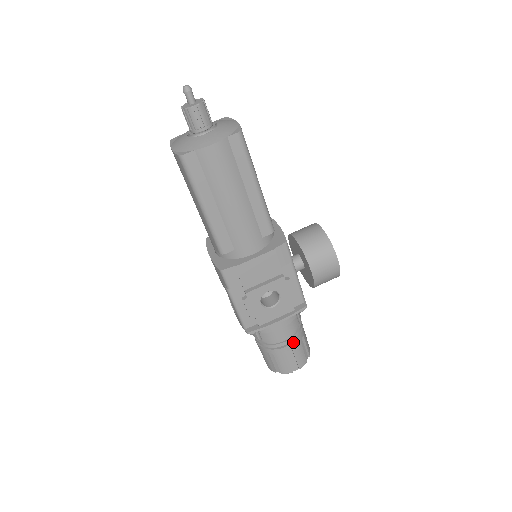
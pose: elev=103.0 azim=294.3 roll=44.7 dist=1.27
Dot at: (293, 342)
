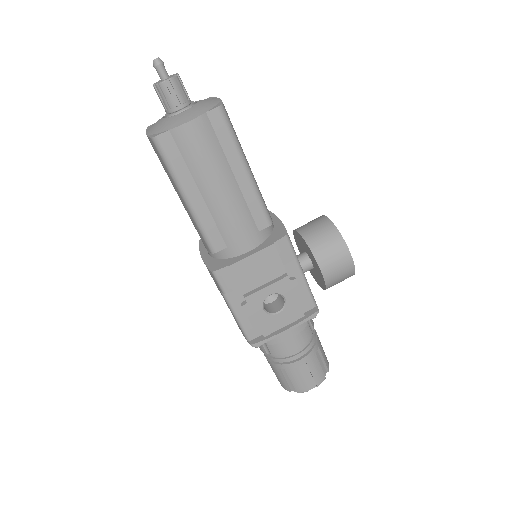
Dot at: (307, 355)
